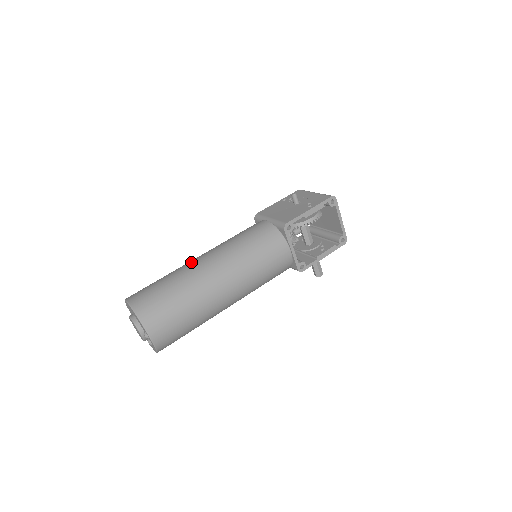
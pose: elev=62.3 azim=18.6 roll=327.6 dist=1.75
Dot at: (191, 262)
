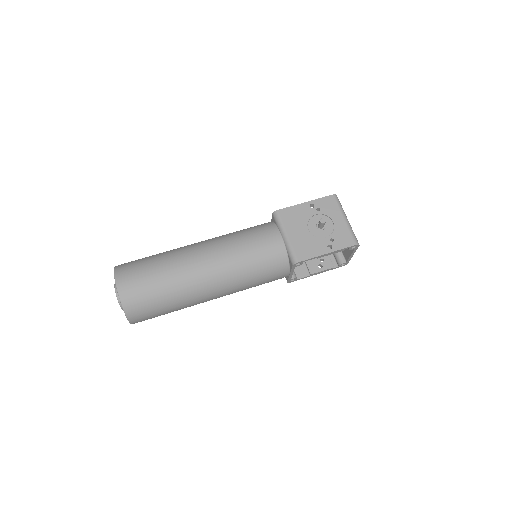
Dot at: (190, 260)
